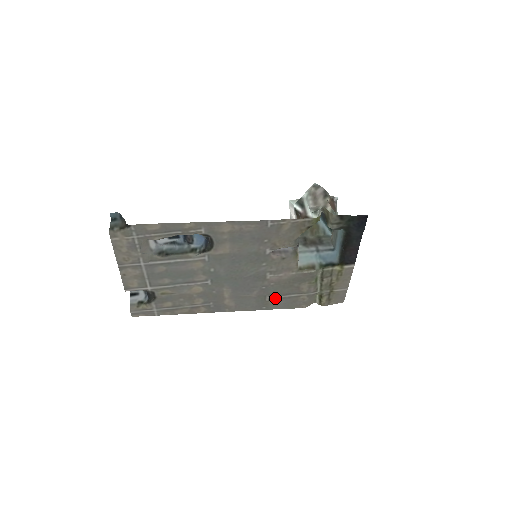
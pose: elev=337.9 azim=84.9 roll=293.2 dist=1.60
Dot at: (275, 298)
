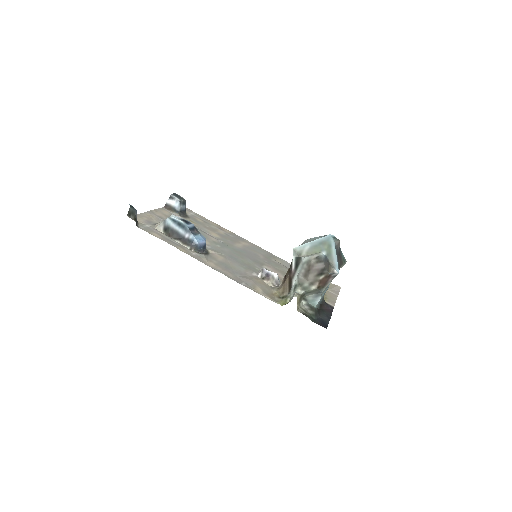
Dot at: (280, 263)
